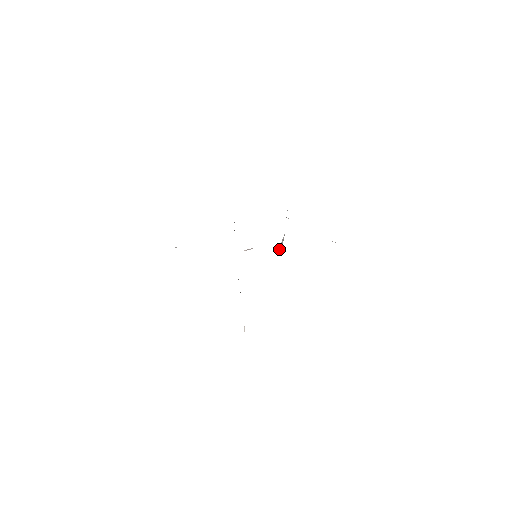
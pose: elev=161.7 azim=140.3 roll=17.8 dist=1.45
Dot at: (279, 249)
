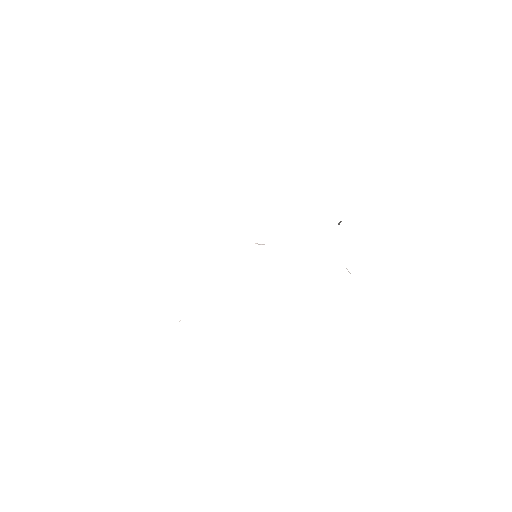
Dot at: (338, 224)
